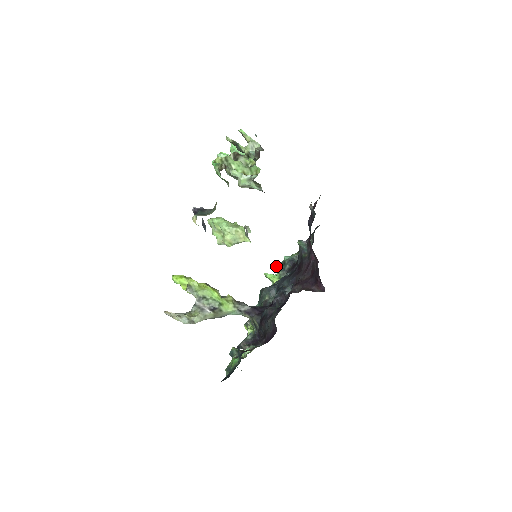
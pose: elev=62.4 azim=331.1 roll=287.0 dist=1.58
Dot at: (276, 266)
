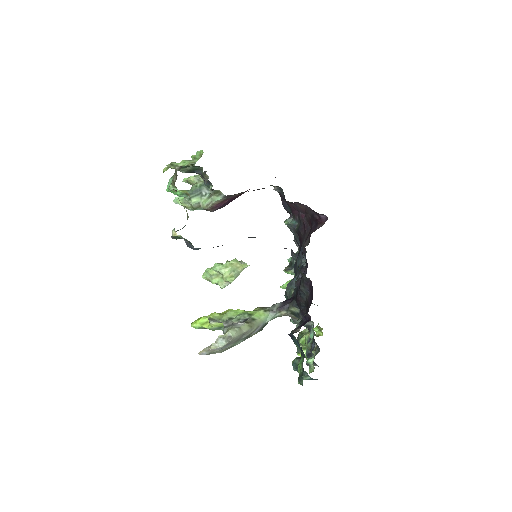
Dot at: (285, 269)
